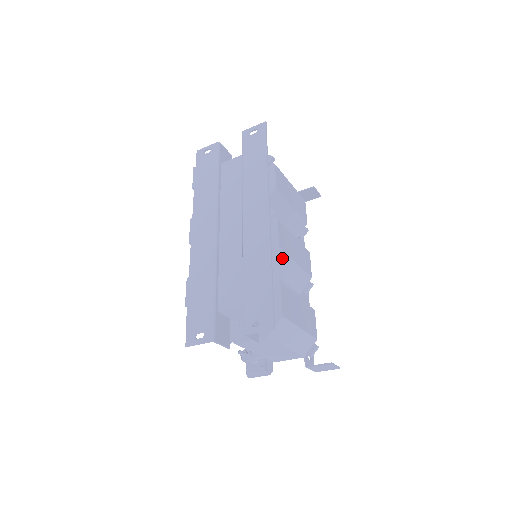
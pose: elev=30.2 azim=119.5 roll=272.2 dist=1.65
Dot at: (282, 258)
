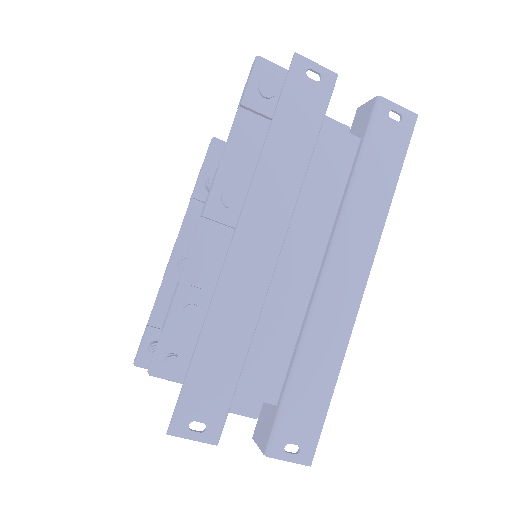
Dot at: occluded
